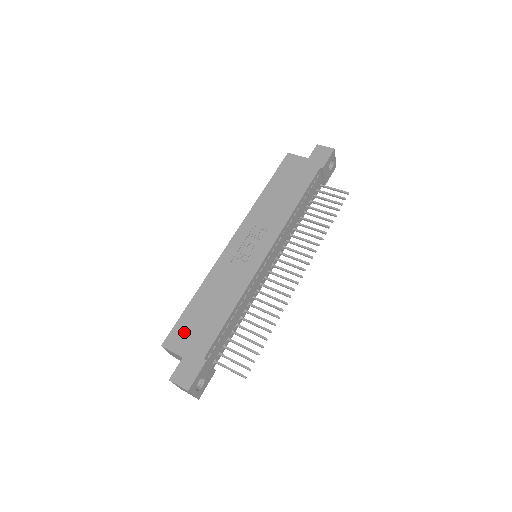
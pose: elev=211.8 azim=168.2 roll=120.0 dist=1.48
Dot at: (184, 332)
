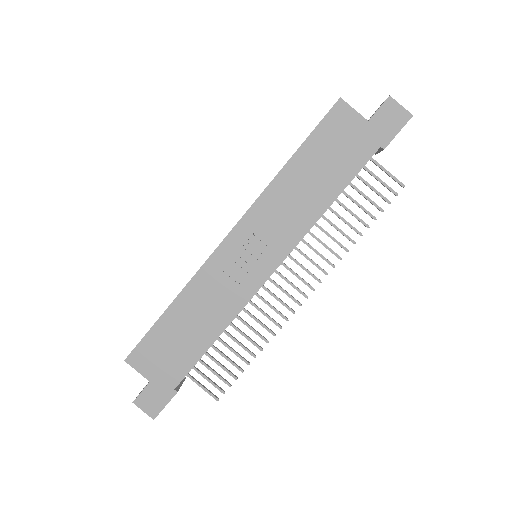
Dot at: (153, 352)
